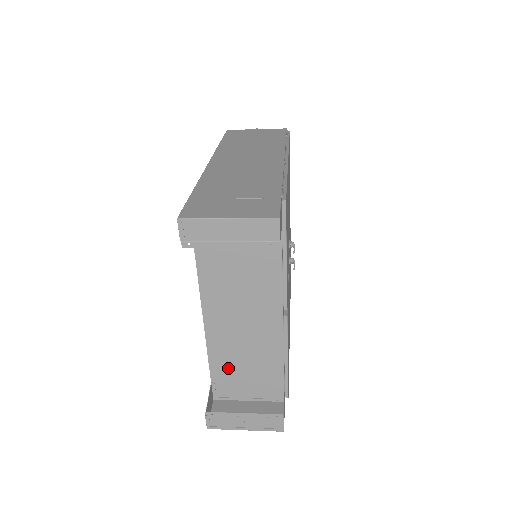
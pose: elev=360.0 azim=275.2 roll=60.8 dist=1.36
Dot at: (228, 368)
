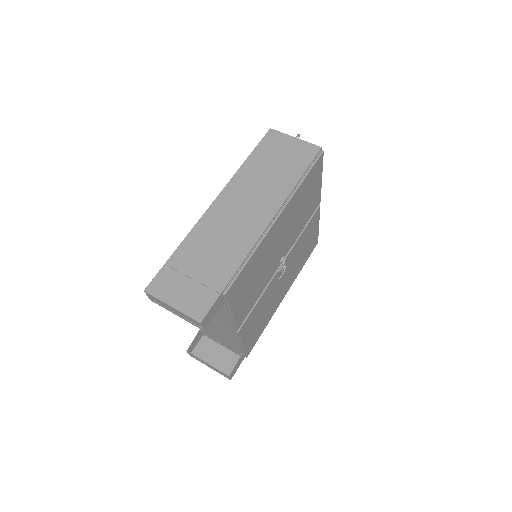
Dot at: (208, 330)
